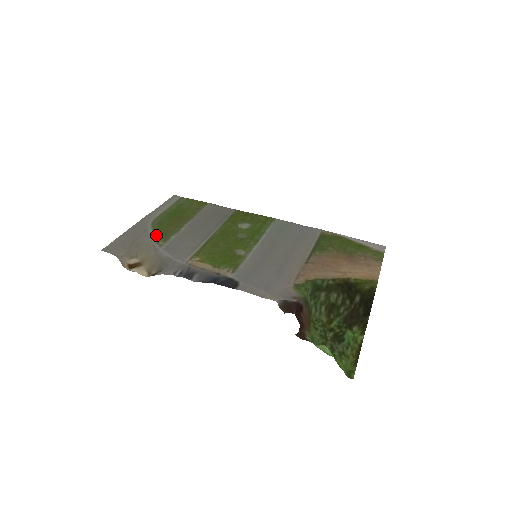
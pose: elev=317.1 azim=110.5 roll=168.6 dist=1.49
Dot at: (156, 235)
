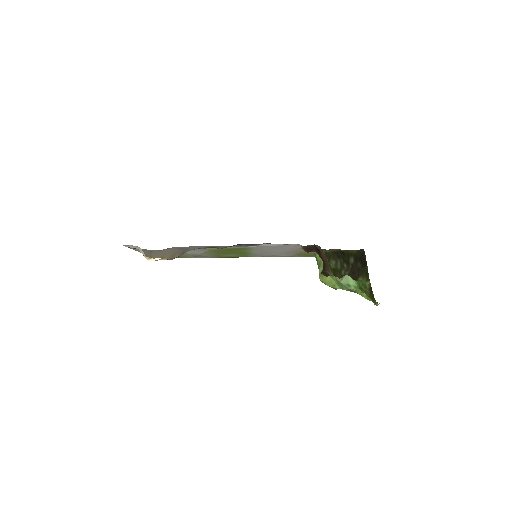
Dot at: occluded
